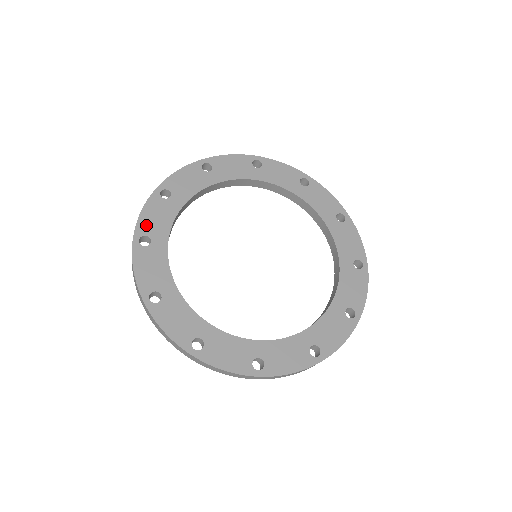
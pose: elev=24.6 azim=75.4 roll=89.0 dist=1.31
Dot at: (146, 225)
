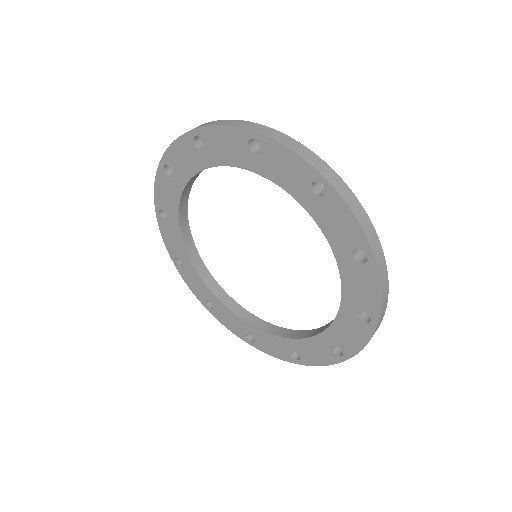
Dot at: (171, 248)
